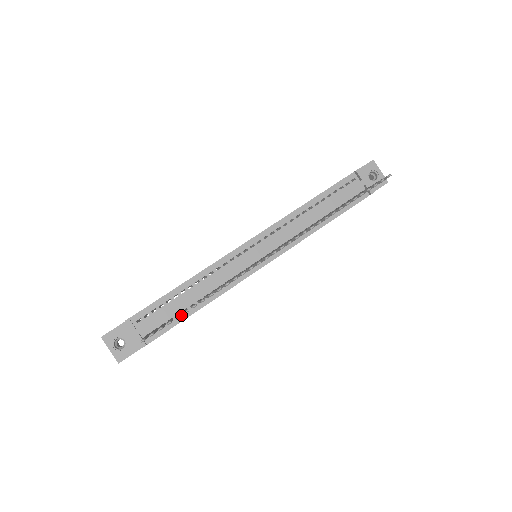
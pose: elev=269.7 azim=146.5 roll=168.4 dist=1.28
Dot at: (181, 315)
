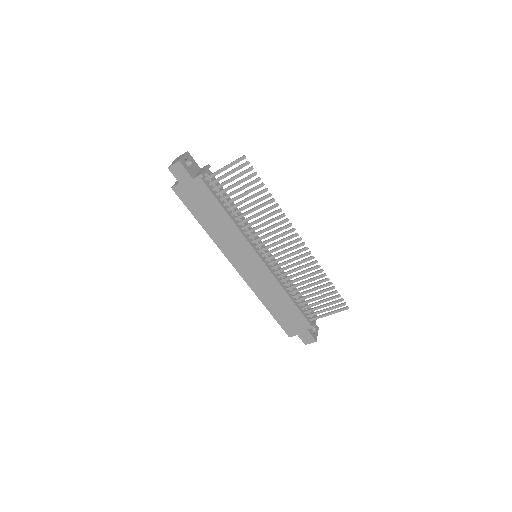
Dot at: (221, 202)
